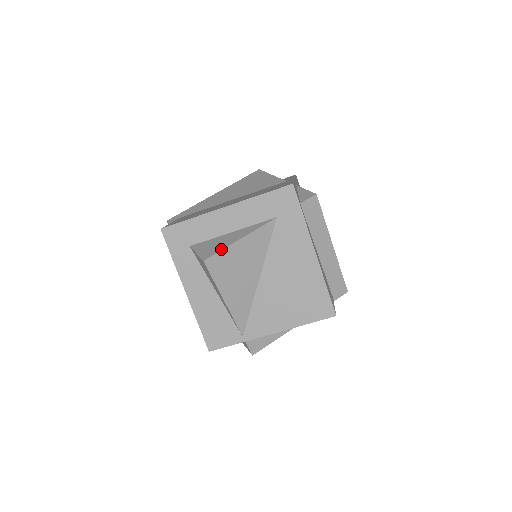
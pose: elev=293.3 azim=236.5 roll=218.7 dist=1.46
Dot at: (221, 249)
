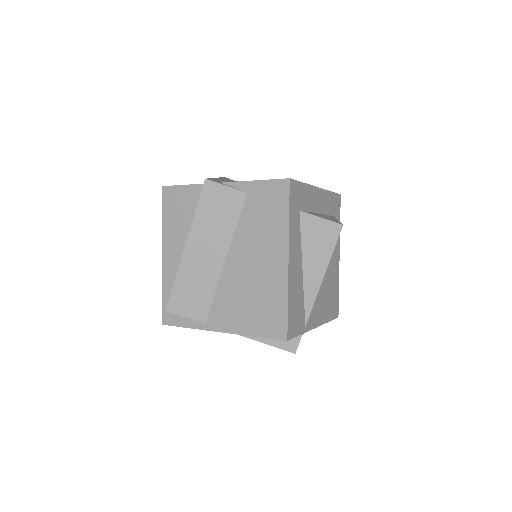
Dot at: occluded
